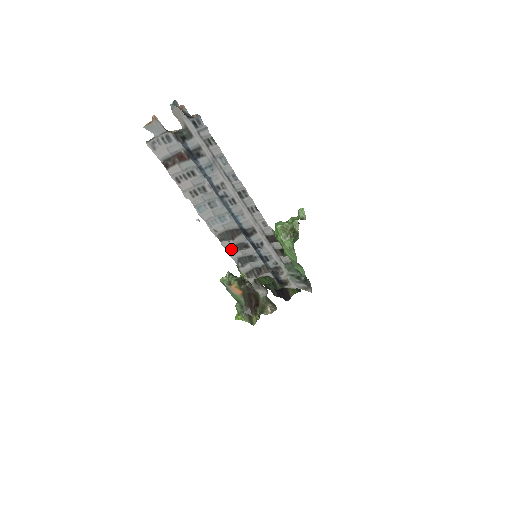
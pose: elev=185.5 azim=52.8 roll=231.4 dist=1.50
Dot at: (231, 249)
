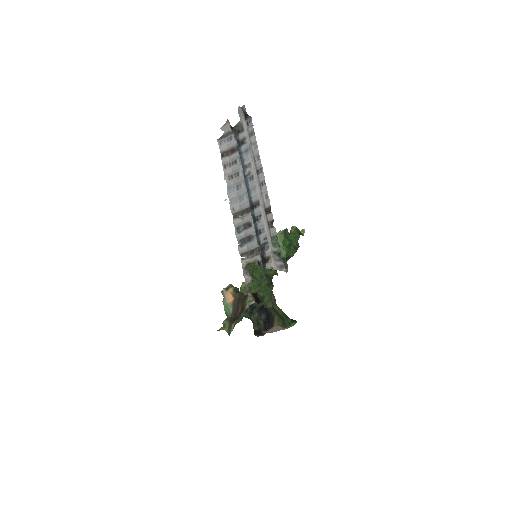
Dot at: (238, 229)
